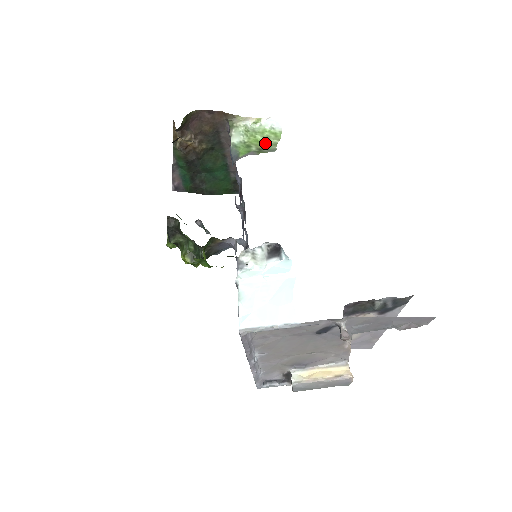
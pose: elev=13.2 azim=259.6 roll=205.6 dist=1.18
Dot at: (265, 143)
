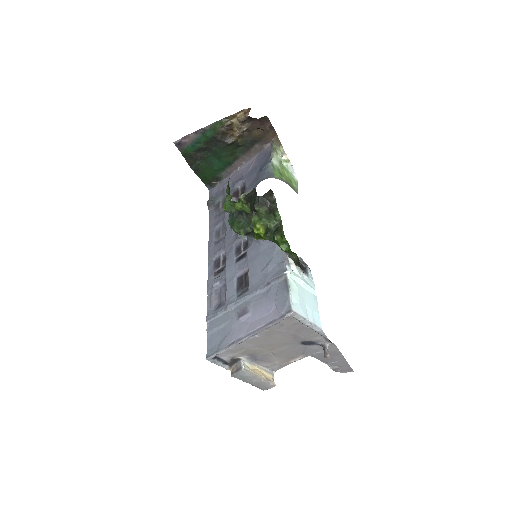
Dot at: (290, 182)
